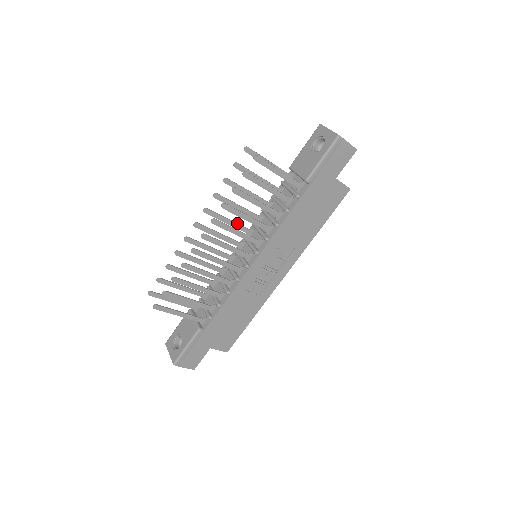
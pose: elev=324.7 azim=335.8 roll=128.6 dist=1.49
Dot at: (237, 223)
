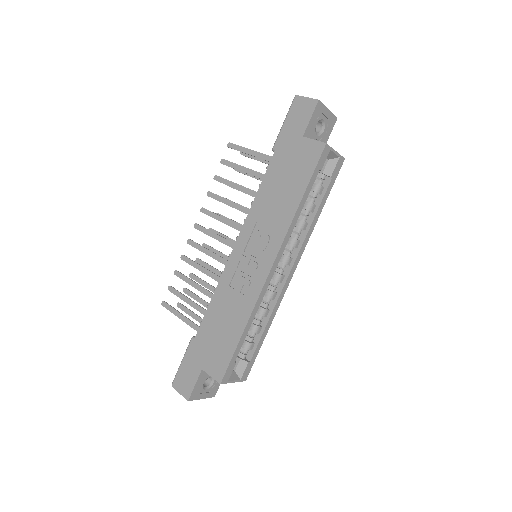
Dot at: occluded
